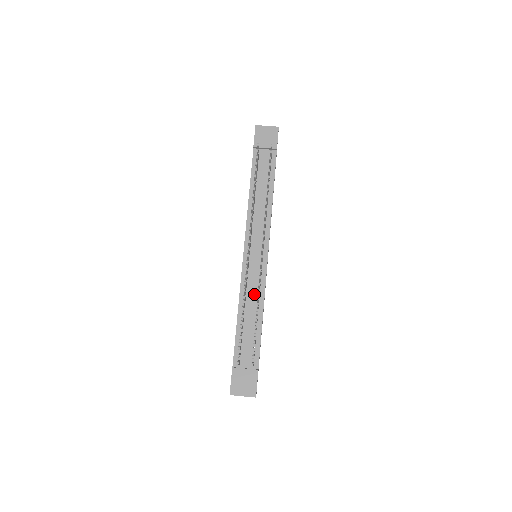
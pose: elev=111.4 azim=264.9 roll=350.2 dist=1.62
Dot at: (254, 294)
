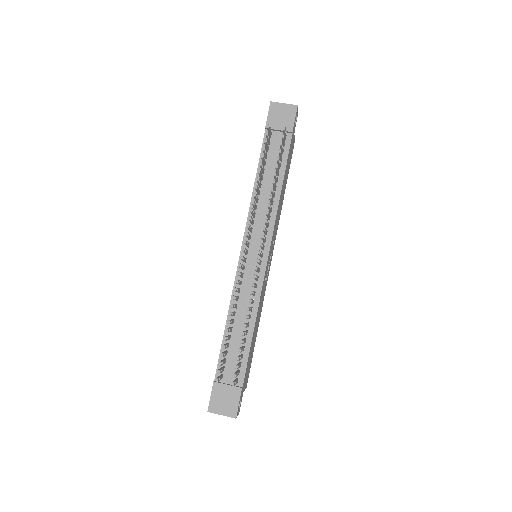
Dot at: (247, 301)
